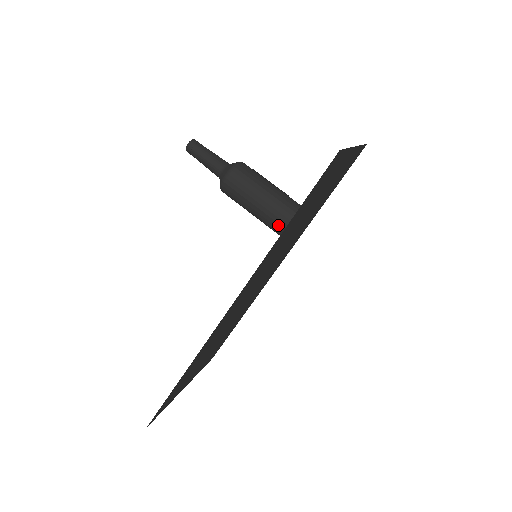
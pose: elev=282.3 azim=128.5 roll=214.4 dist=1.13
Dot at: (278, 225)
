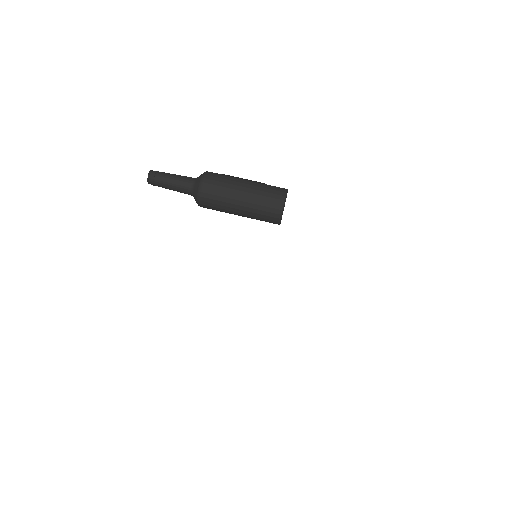
Dot at: (269, 209)
